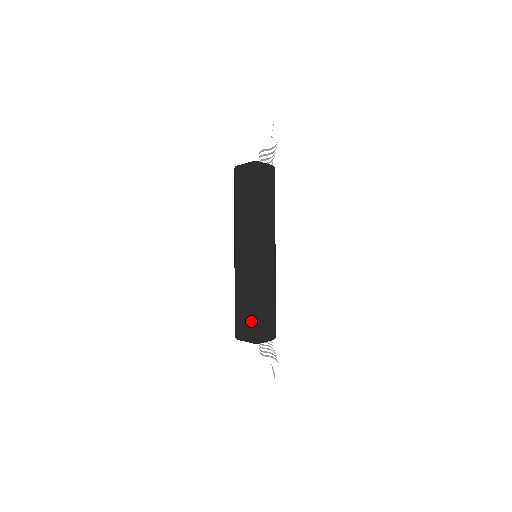
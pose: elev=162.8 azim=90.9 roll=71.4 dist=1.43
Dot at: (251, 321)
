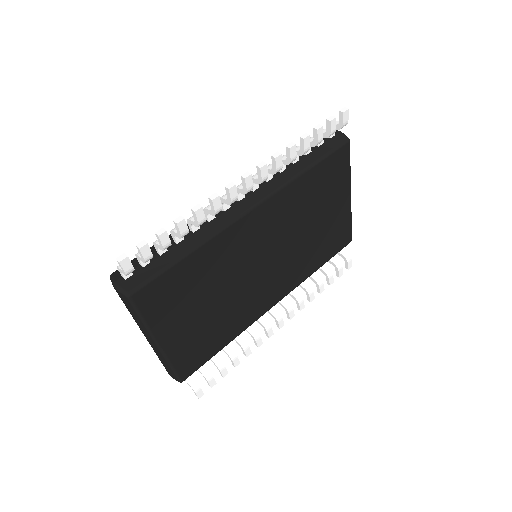
Dot at: (163, 365)
